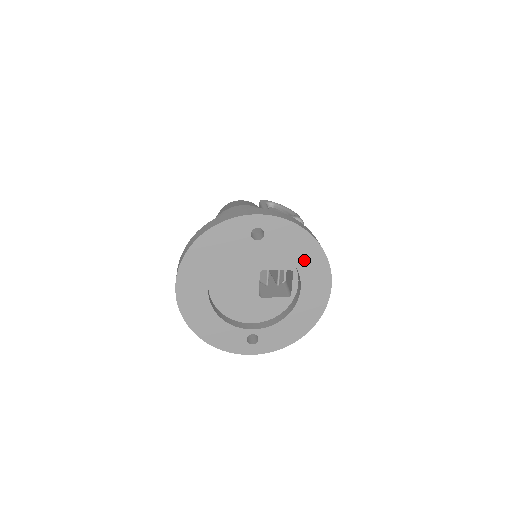
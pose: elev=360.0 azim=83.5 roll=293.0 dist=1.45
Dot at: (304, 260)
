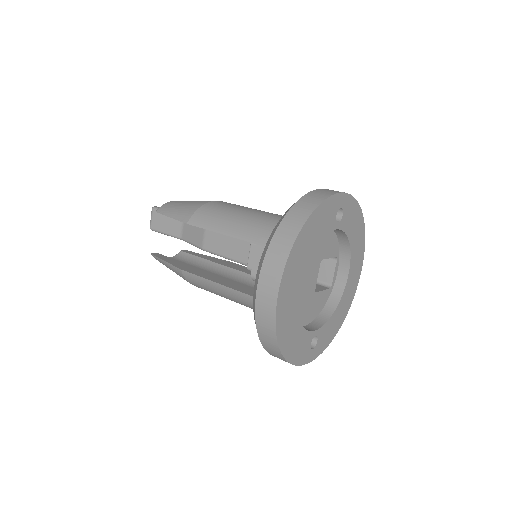
Dot at: (355, 243)
